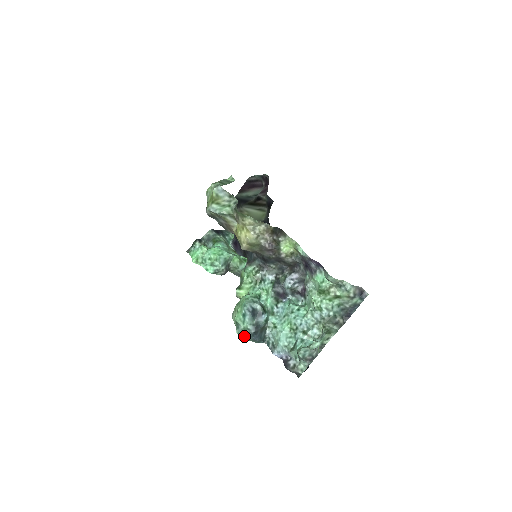
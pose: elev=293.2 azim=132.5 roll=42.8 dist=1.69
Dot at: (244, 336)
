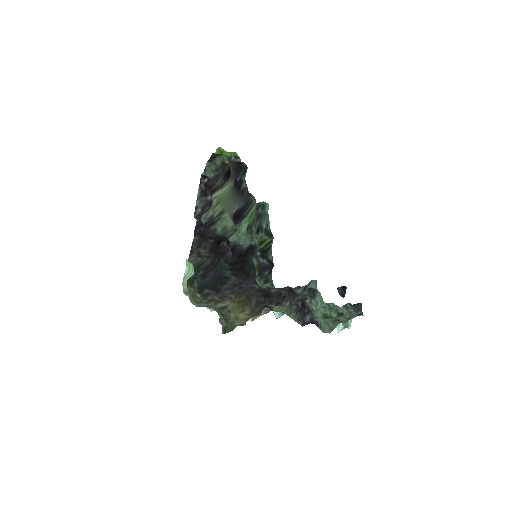
Dot at: occluded
